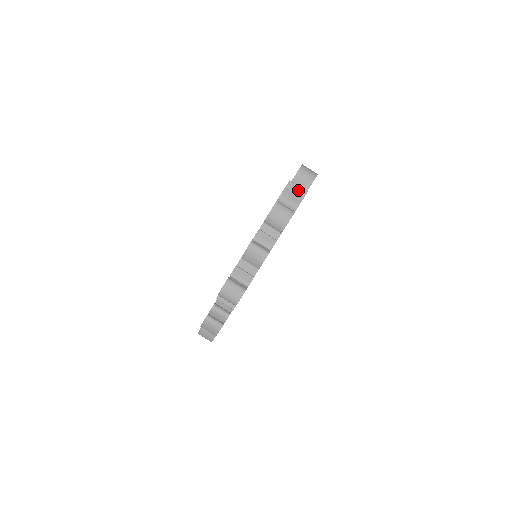
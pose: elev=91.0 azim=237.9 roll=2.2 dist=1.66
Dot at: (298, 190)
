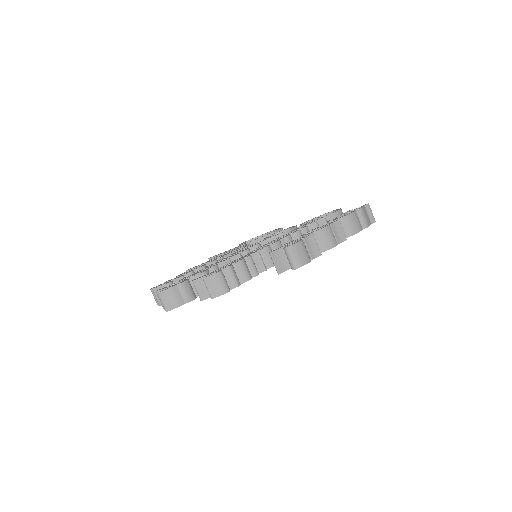
Dot at: (371, 215)
